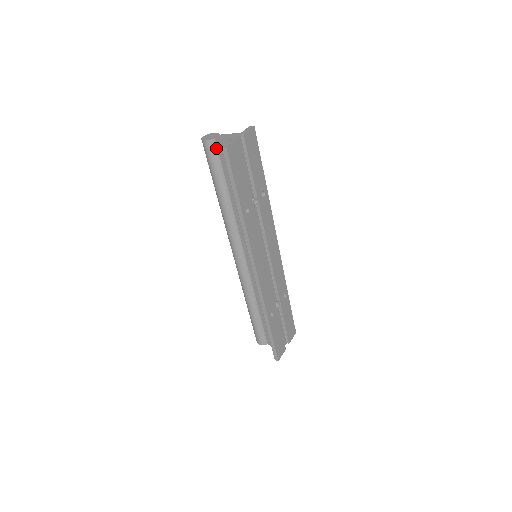
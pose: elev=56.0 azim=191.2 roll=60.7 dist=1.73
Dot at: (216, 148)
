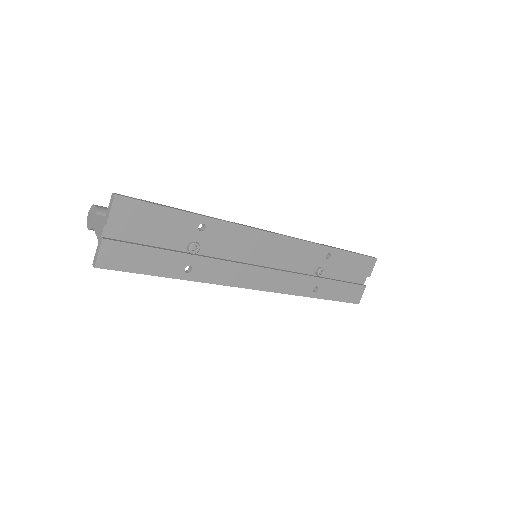
Dot at: occluded
